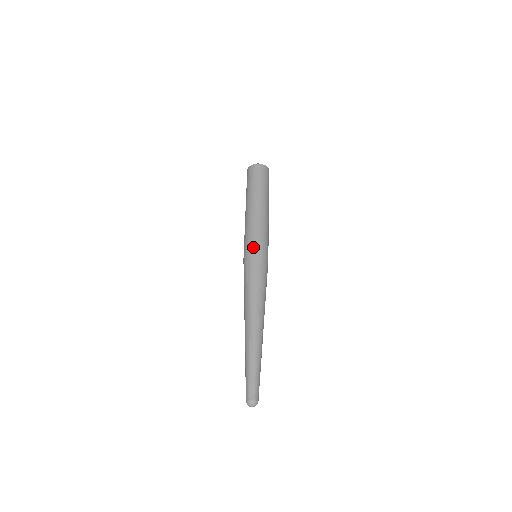
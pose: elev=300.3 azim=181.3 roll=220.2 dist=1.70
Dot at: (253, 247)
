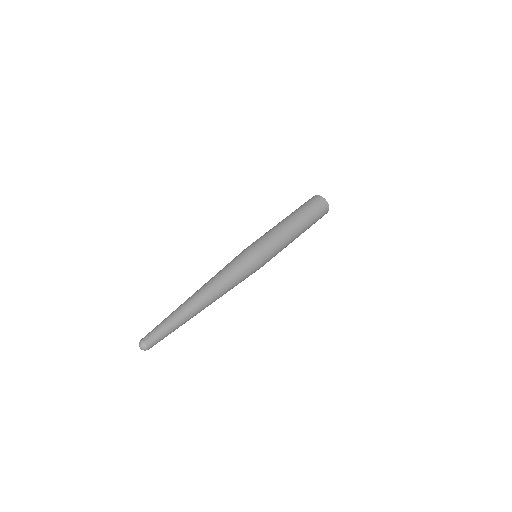
Dot at: occluded
